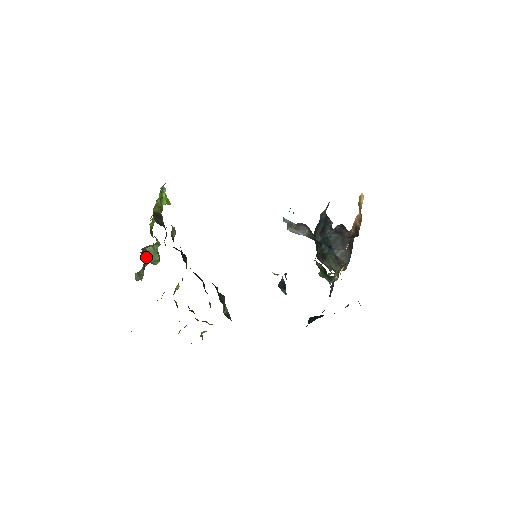
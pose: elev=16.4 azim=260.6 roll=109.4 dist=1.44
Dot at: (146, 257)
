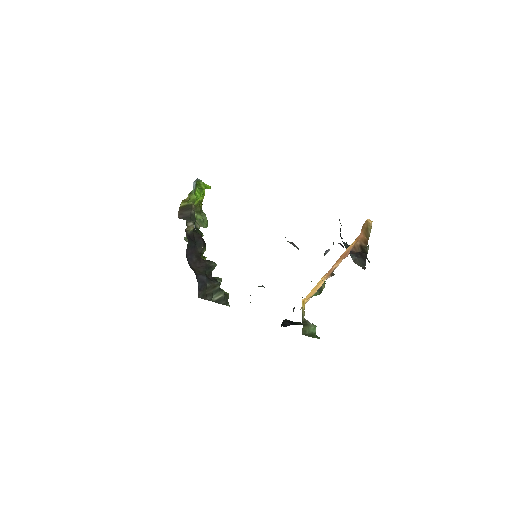
Dot at: occluded
